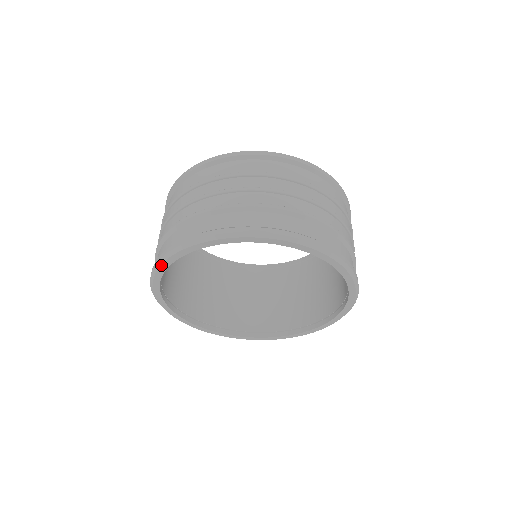
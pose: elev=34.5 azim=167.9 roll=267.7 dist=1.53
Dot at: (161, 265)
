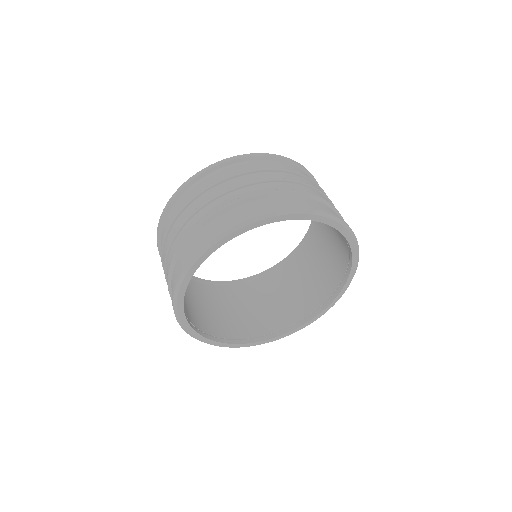
Dot at: (182, 325)
